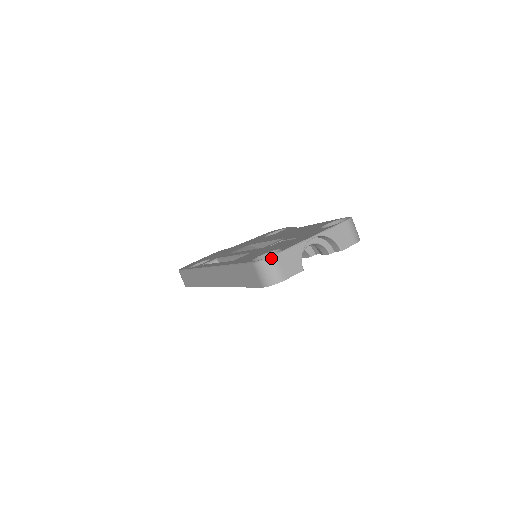
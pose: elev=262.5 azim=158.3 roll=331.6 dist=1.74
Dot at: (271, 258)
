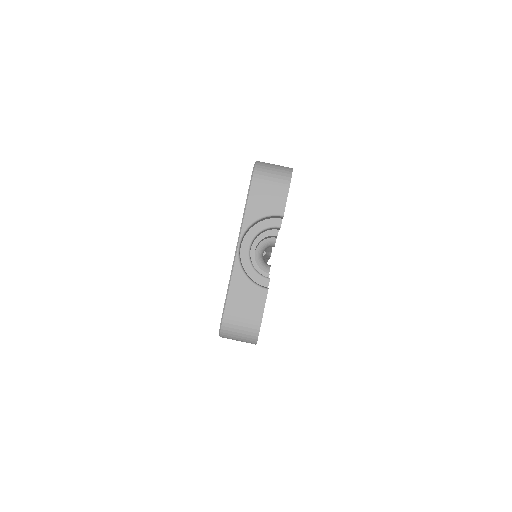
Dot at: (223, 323)
